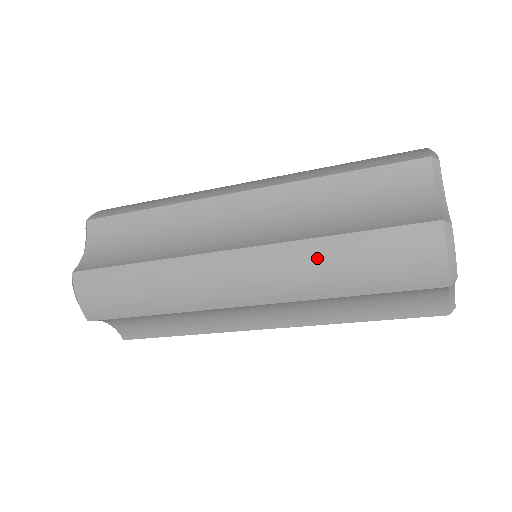
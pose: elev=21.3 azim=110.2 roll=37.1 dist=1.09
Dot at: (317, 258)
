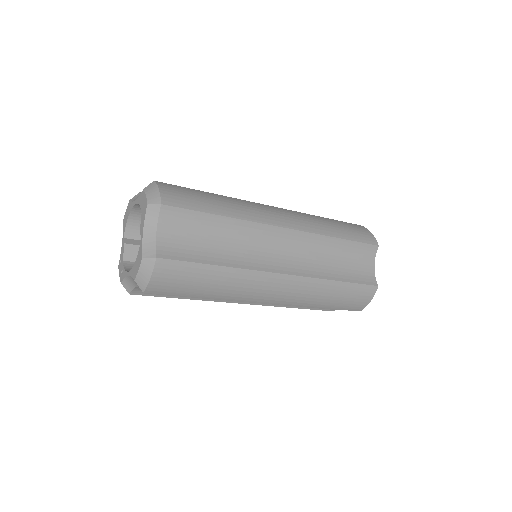
Dot at: (323, 290)
